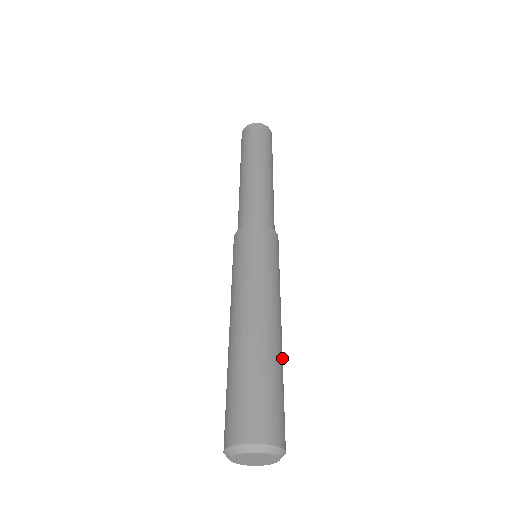
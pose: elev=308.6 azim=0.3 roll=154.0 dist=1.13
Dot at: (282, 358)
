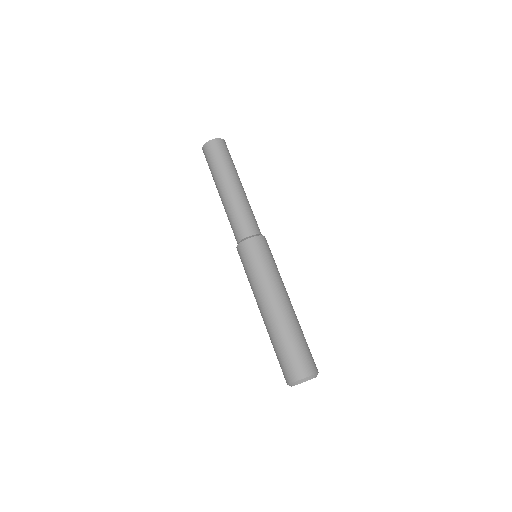
Dot at: occluded
